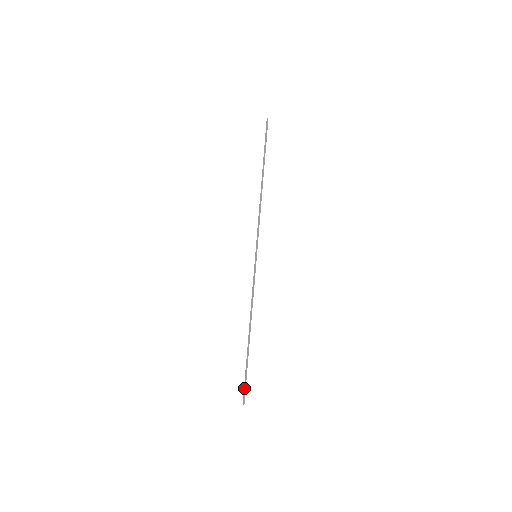
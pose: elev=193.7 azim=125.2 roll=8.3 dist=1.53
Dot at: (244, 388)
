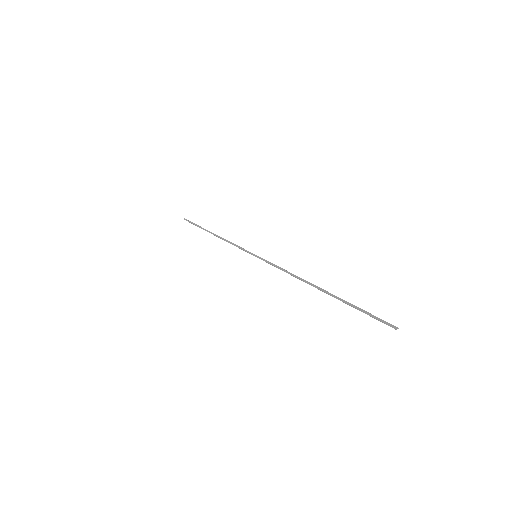
Dot at: (374, 317)
